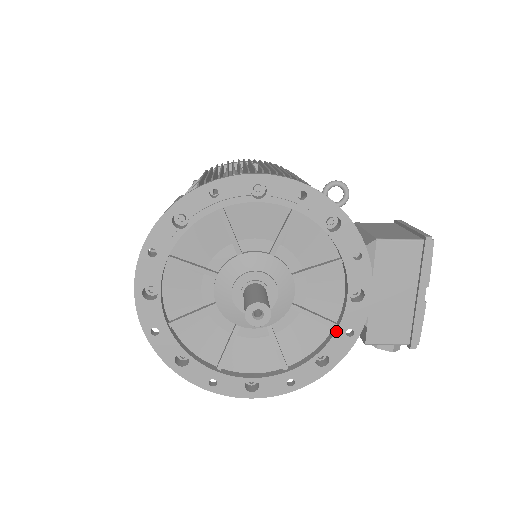
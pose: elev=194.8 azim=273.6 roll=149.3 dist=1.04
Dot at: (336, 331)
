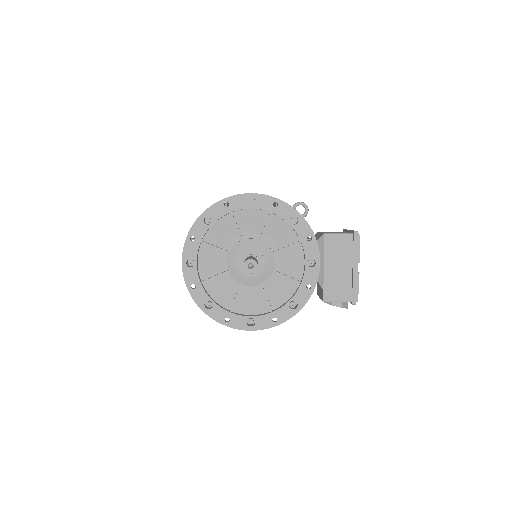
Dot at: (300, 285)
